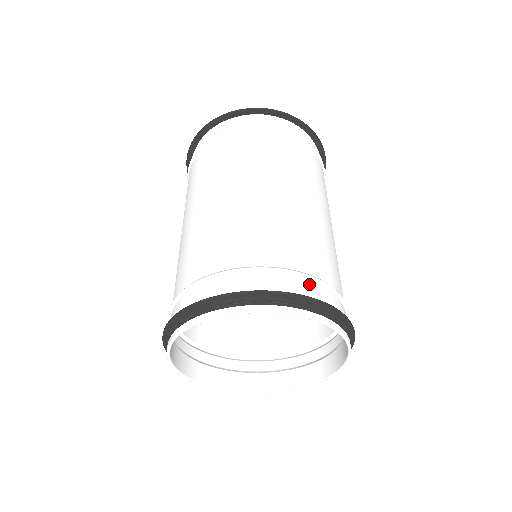
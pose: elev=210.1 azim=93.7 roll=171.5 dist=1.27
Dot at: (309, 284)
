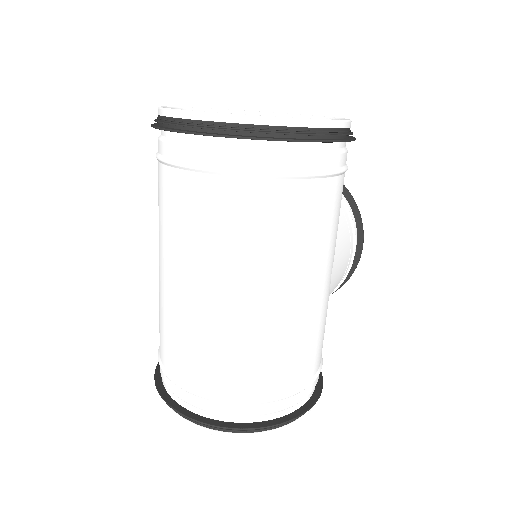
Dot at: (240, 408)
